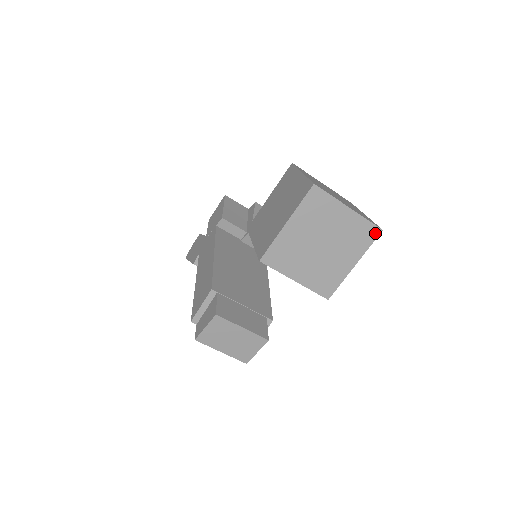
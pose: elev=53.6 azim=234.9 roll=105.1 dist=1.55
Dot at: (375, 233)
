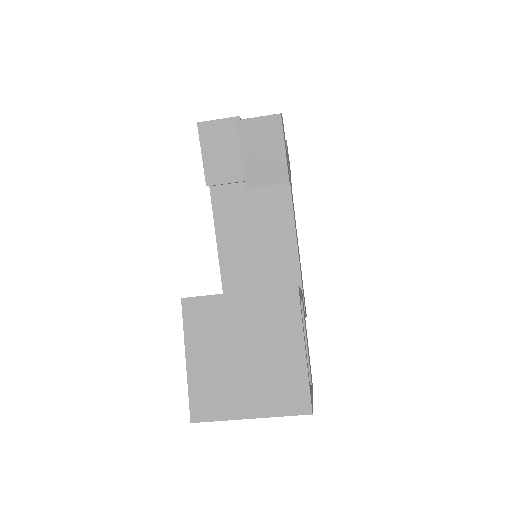
Dot at: (306, 412)
